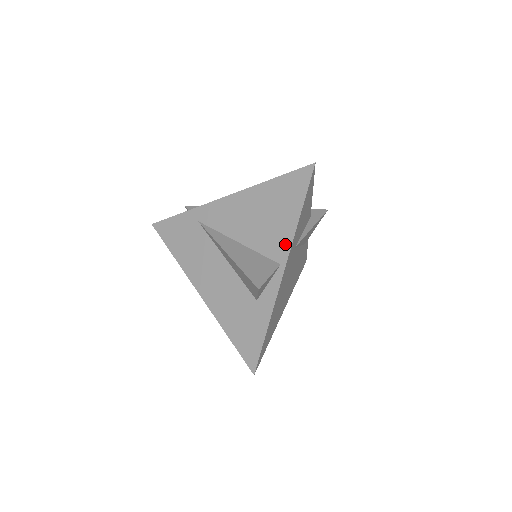
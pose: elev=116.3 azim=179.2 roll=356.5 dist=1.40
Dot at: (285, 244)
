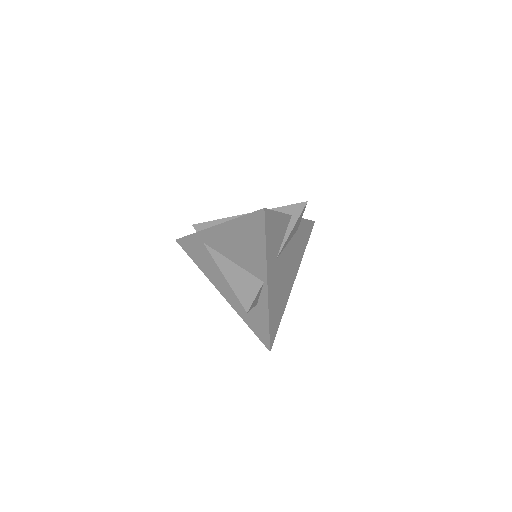
Dot at: (262, 268)
